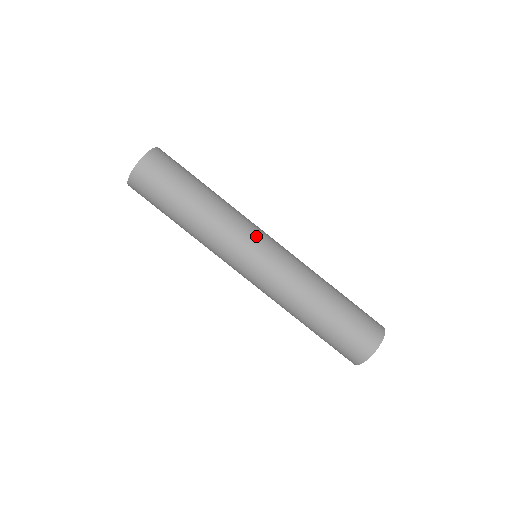
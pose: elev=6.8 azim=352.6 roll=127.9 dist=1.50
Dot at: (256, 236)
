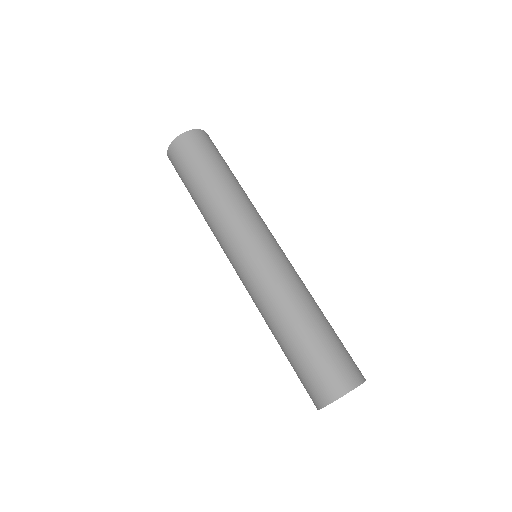
Dot at: (259, 231)
